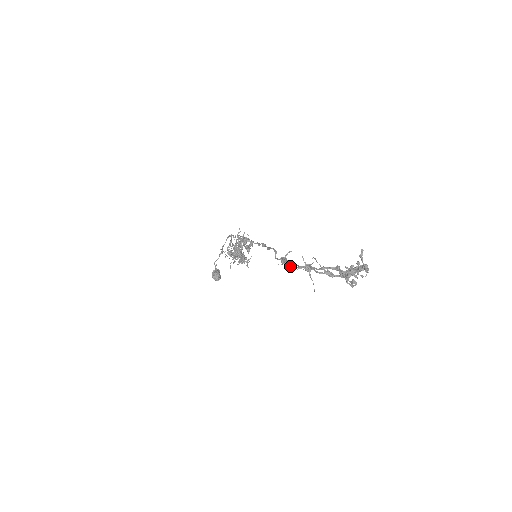
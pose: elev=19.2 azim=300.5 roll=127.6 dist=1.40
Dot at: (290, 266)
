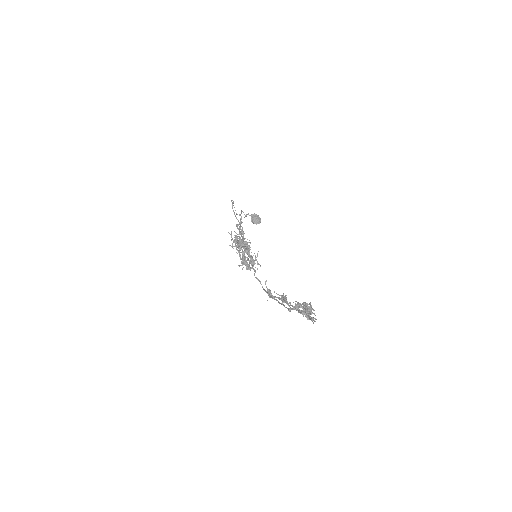
Dot at: occluded
